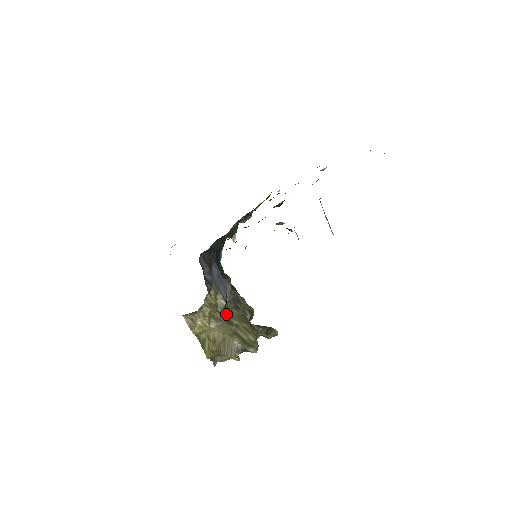
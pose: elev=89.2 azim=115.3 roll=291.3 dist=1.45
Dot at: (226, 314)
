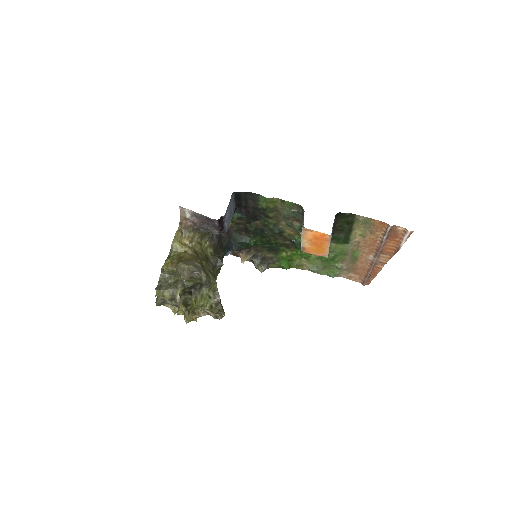
Dot at: (205, 258)
